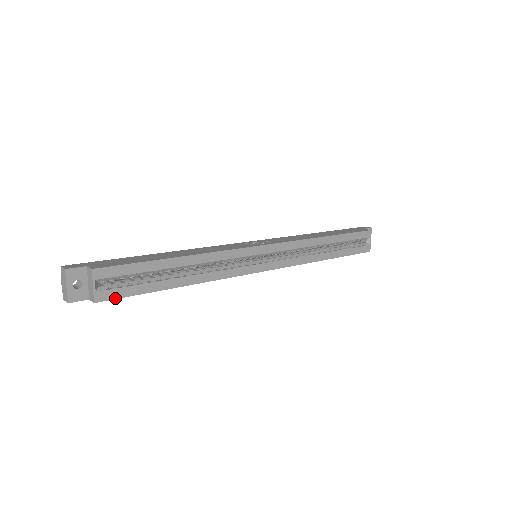
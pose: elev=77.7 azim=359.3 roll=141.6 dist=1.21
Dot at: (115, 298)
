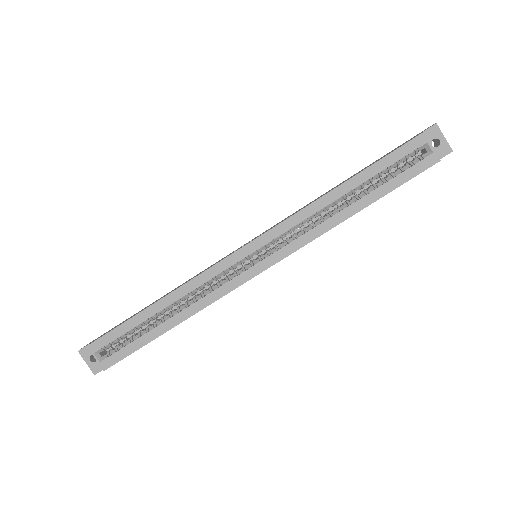
Dot at: (118, 361)
